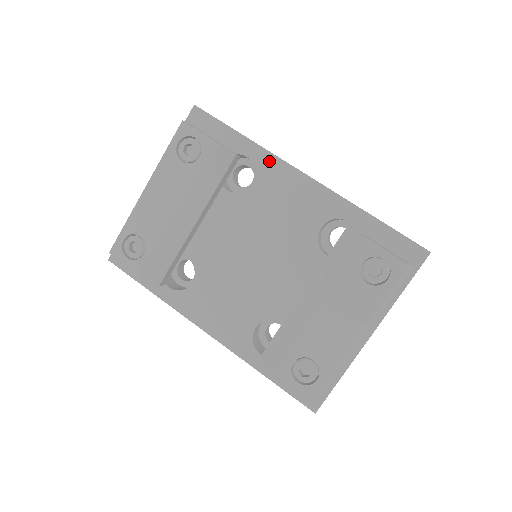
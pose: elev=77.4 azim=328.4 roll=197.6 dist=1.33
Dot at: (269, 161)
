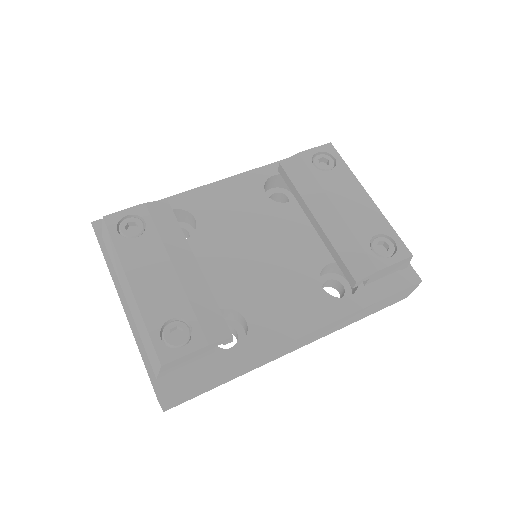
Dot at: (187, 197)
